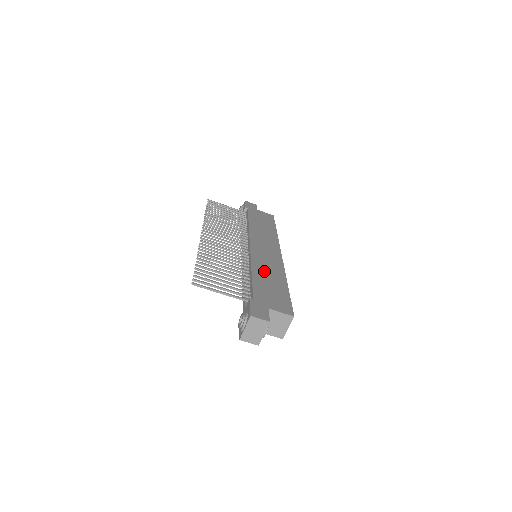
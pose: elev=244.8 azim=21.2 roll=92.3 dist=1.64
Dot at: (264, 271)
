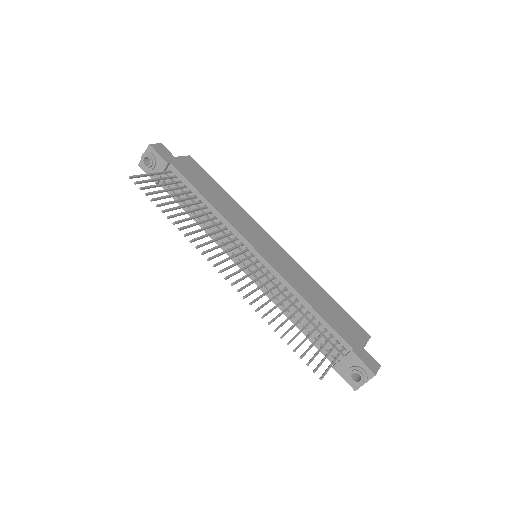
Dot at: (307, 291)
